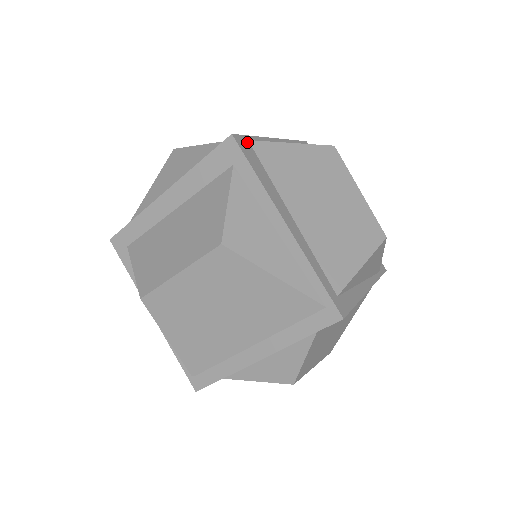
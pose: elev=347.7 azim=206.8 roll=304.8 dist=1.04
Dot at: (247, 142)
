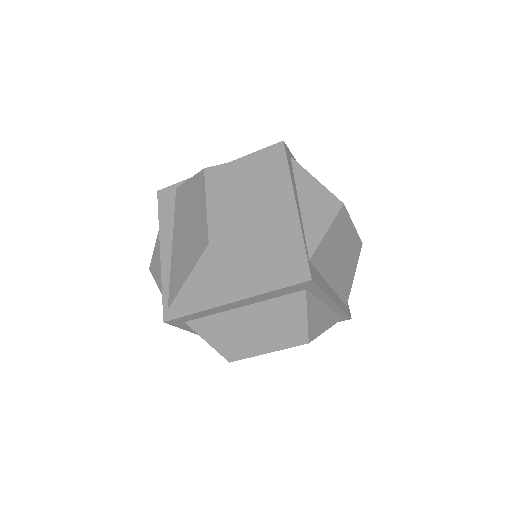
Dot at: (310, 265)
